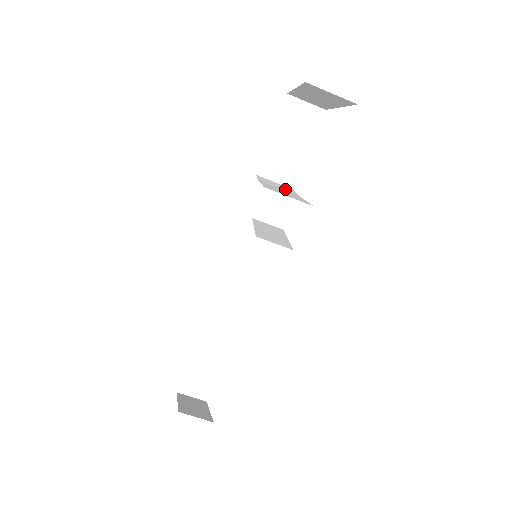
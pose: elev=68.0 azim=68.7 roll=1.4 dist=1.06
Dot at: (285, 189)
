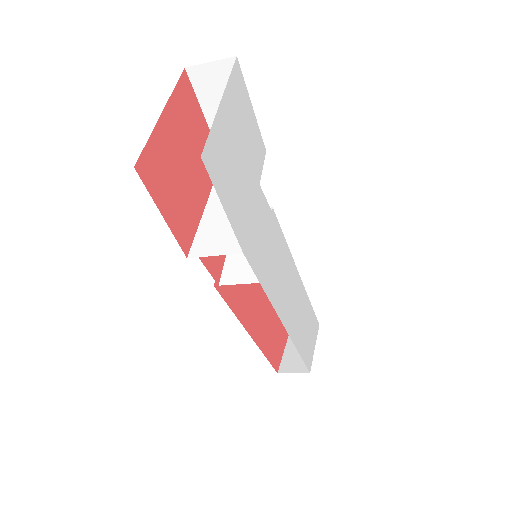
Dot at: occluded
